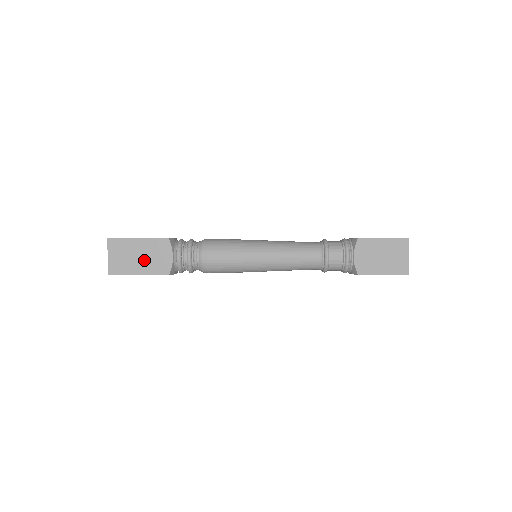
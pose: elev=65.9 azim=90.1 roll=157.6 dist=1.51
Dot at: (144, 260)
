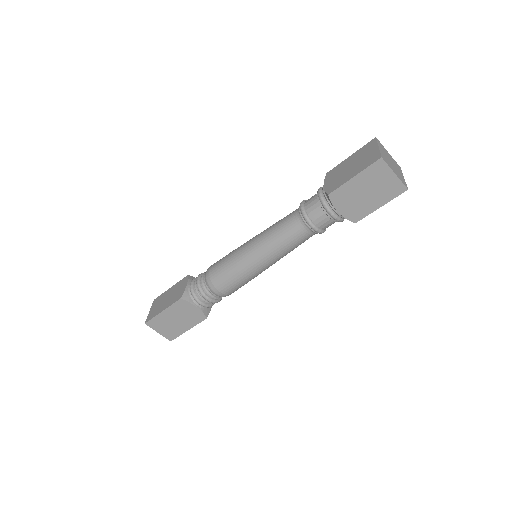
Dot at: (181, 320)
